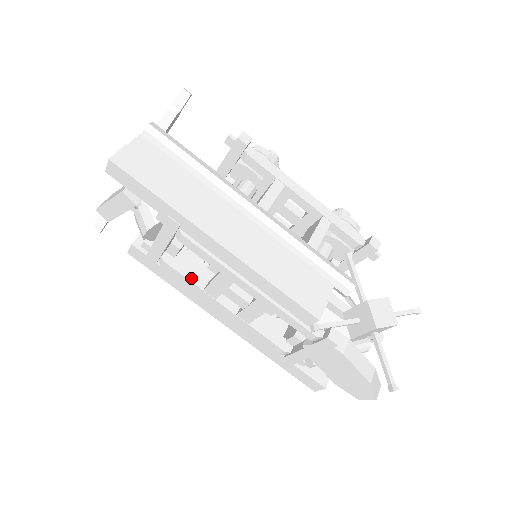
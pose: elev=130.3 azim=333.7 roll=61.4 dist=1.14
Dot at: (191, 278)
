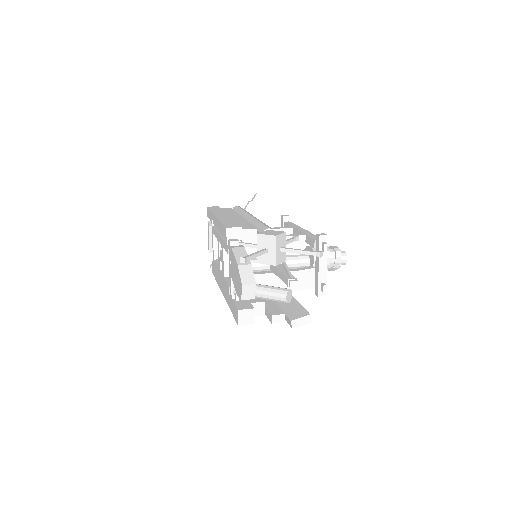
Dot at: occluded
